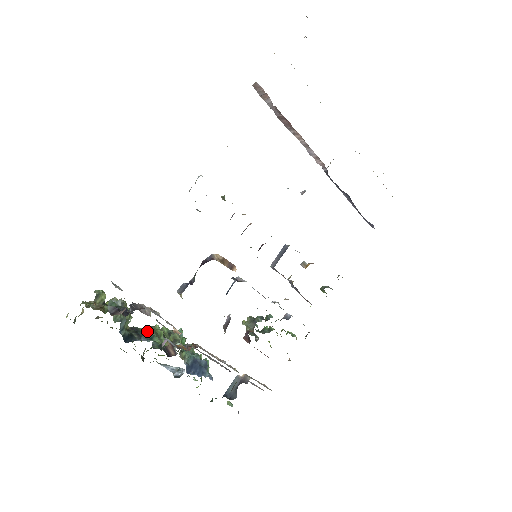
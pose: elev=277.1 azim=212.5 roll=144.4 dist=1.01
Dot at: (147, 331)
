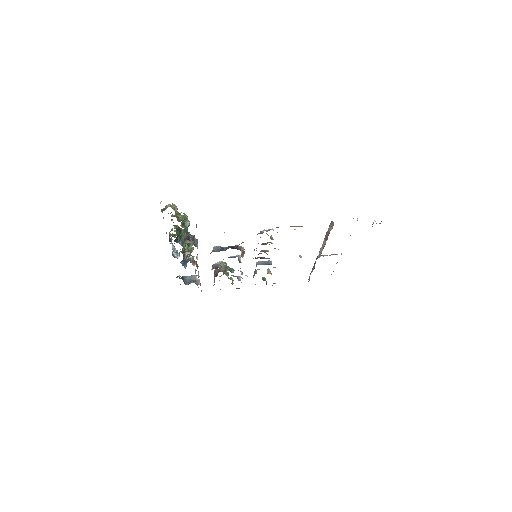
Dot at: occluded
